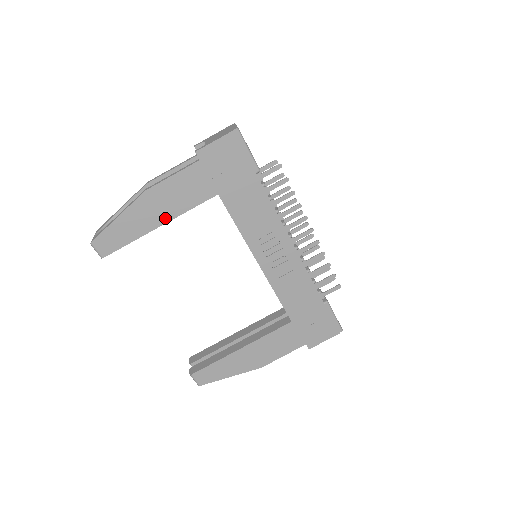
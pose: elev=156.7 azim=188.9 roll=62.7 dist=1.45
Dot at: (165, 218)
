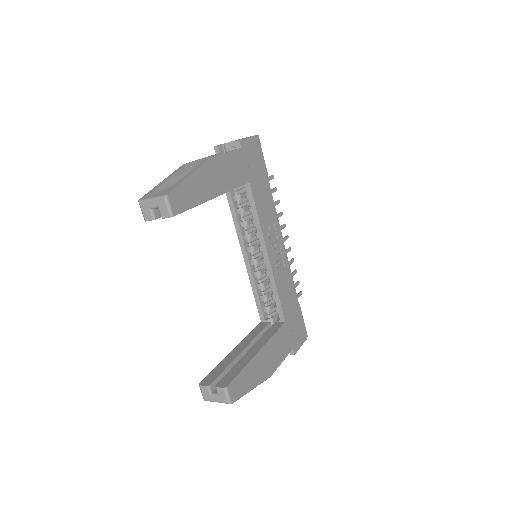
Dot at: (220, 190)
